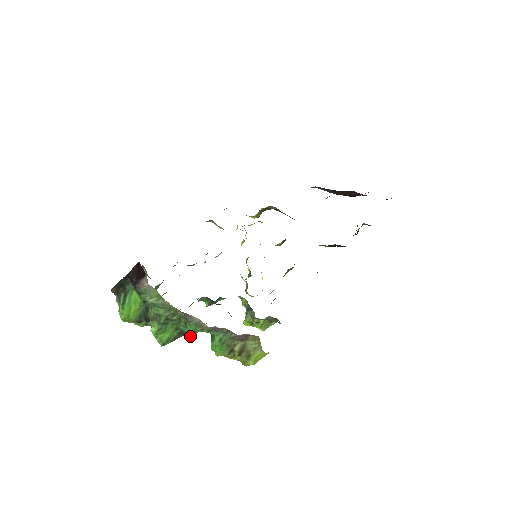
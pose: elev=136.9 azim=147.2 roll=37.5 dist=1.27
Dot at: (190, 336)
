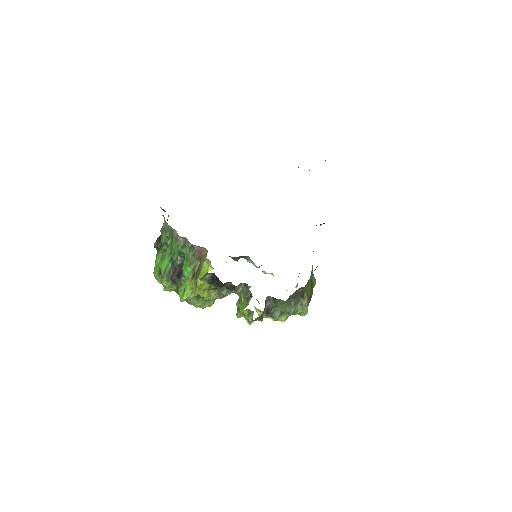
Dot at: (186, 293)
